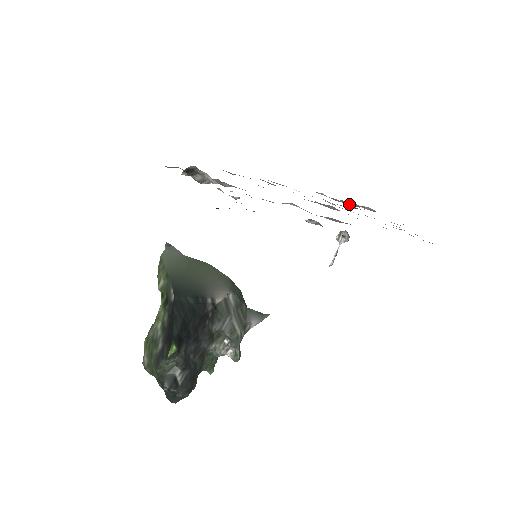
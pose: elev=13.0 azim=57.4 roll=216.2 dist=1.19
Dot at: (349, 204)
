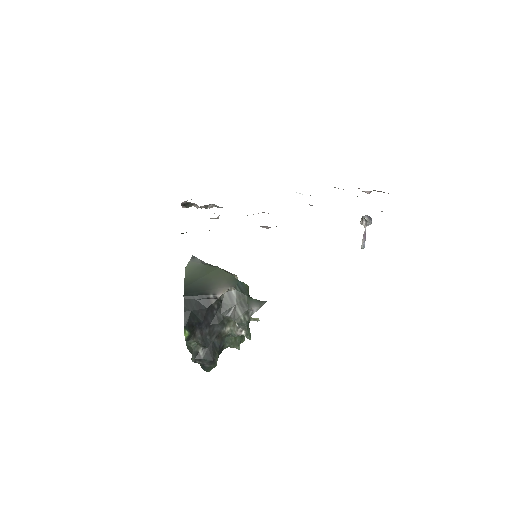
Dot at: occluded
